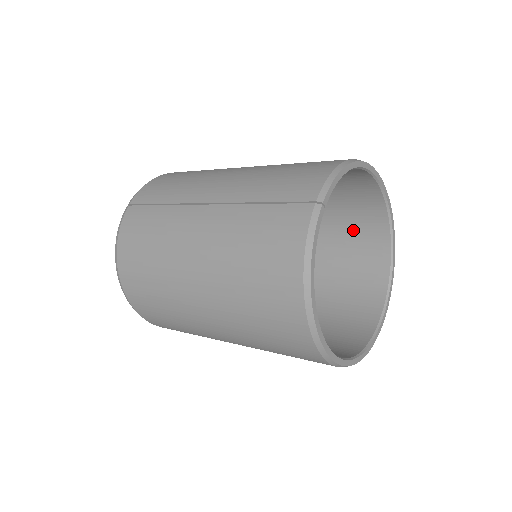
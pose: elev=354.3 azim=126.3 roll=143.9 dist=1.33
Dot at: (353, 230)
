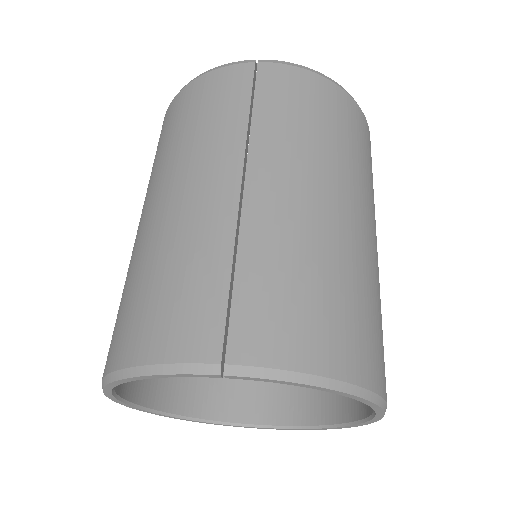
Dot at: occluded
